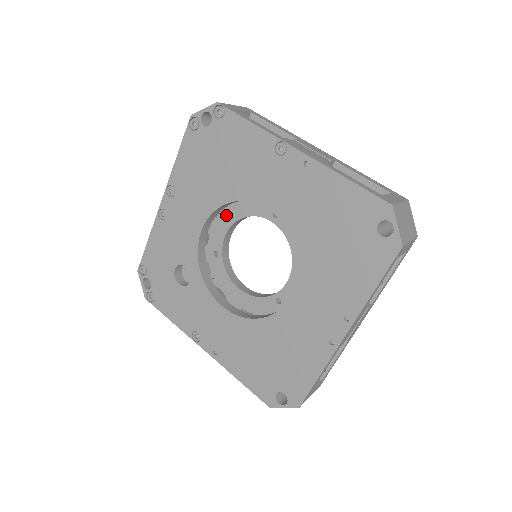
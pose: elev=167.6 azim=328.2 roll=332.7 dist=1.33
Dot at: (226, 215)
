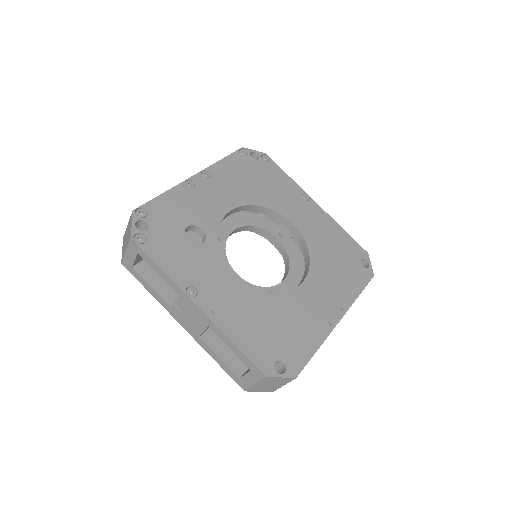
Dot at: (239, 218)
